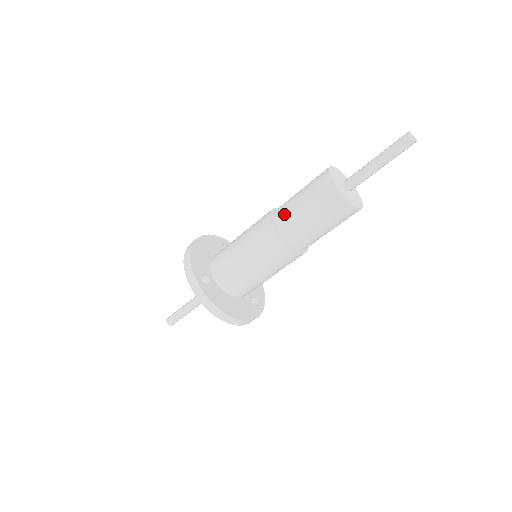
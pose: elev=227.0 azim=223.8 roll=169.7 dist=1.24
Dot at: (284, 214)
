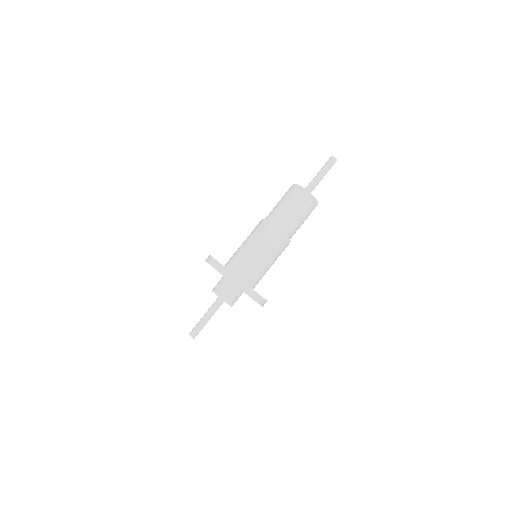
Dot at: (272, 214)
